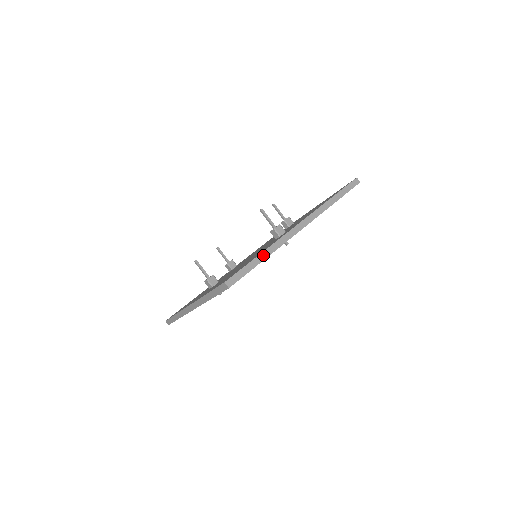
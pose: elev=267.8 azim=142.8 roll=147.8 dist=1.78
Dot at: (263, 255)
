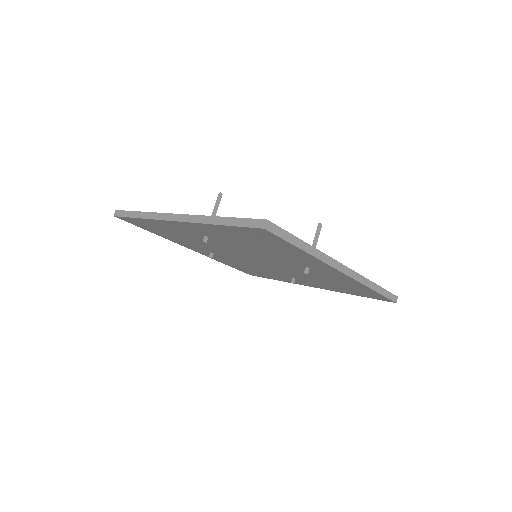
Dot at: (307, 247)
